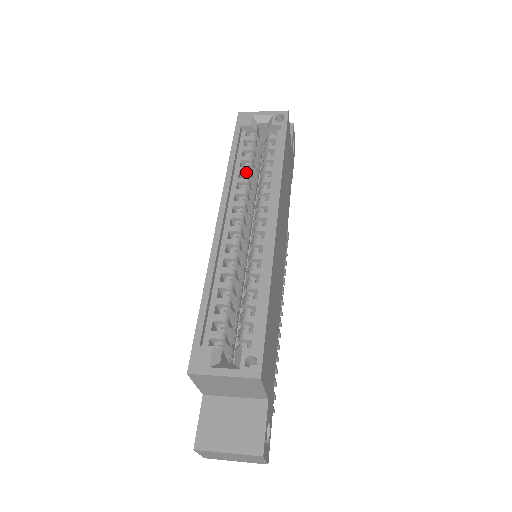
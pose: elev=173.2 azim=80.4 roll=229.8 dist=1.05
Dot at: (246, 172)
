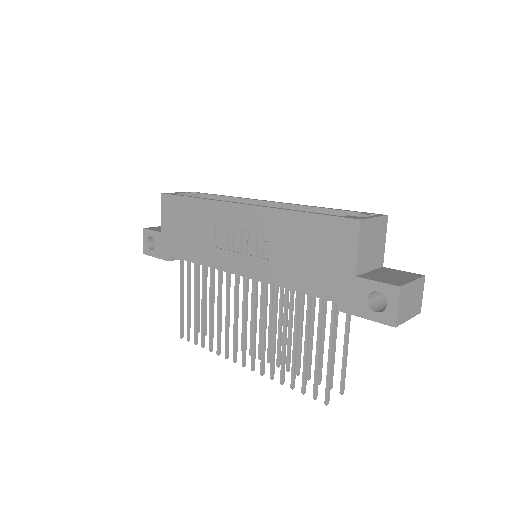
Dot at: occluded
